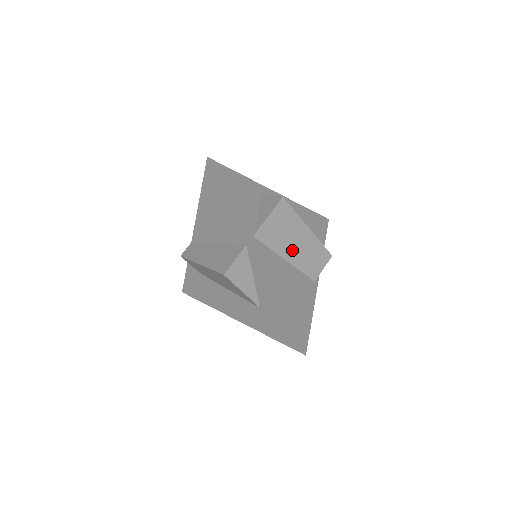
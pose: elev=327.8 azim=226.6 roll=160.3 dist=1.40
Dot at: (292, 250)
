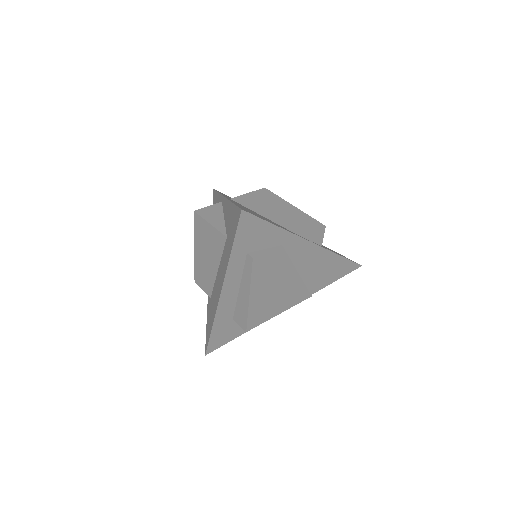
Dot at: (272, 213)
